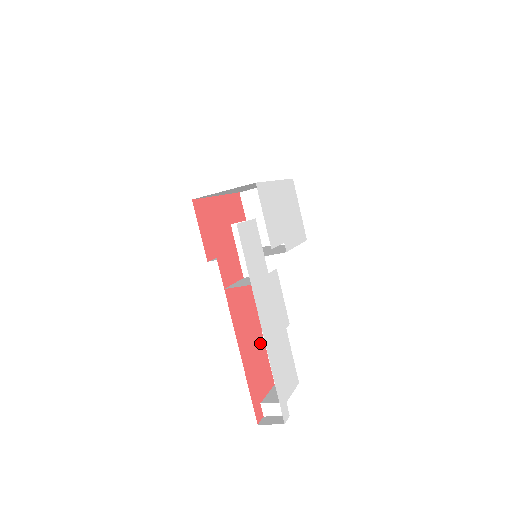
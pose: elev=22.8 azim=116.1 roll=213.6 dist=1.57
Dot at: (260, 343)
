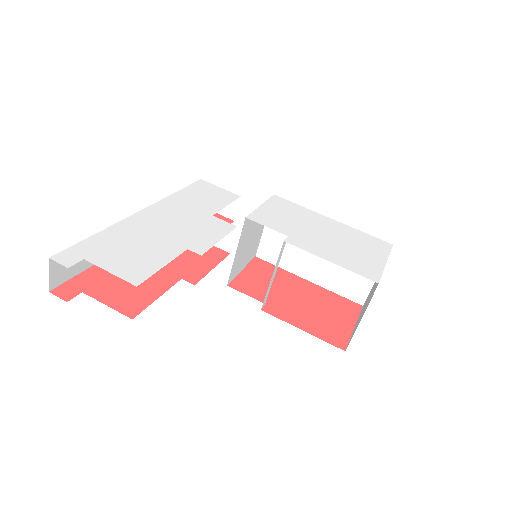
Dot at: (163, 279)
